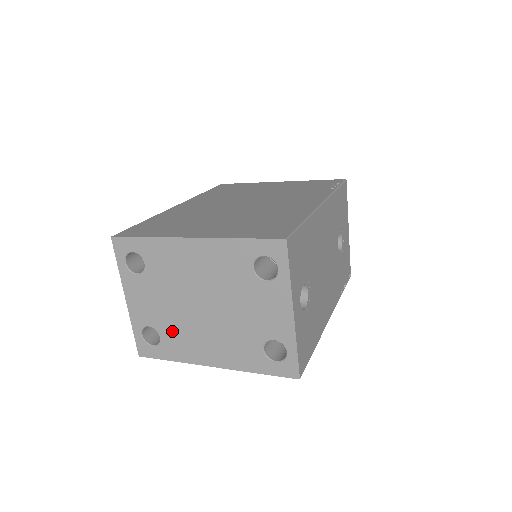
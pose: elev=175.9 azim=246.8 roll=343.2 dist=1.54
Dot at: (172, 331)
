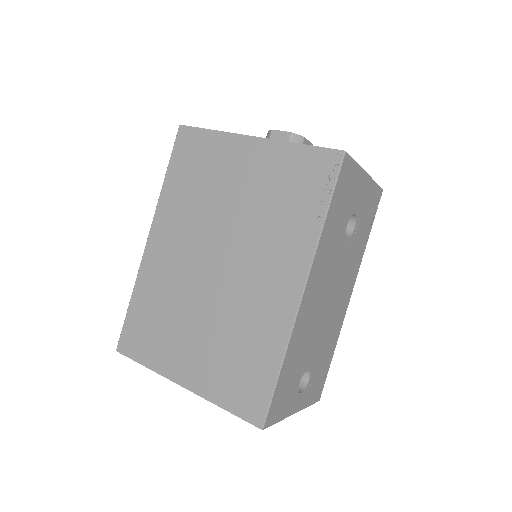
Dot at: occluded
